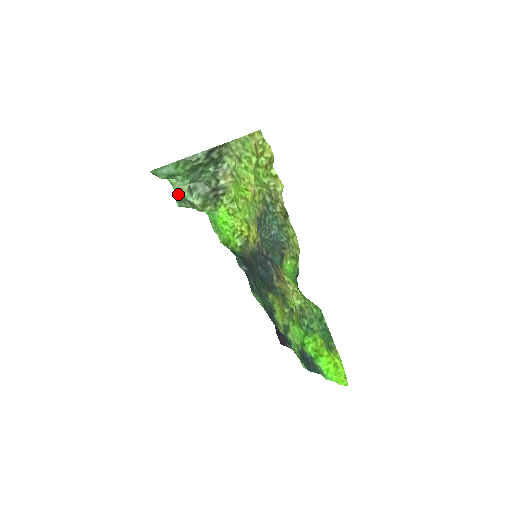
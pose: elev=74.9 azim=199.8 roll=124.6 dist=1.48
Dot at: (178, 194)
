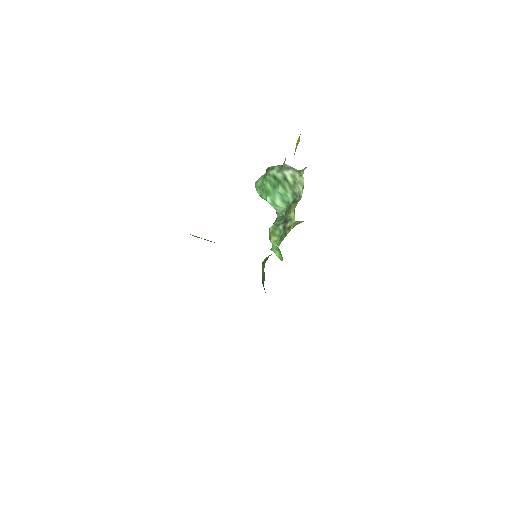
Dot at: occluded
